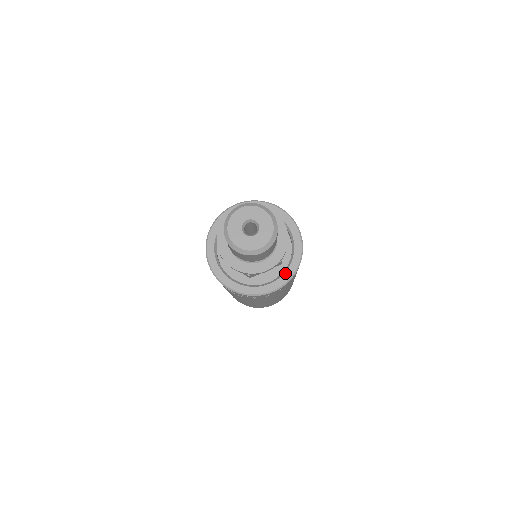
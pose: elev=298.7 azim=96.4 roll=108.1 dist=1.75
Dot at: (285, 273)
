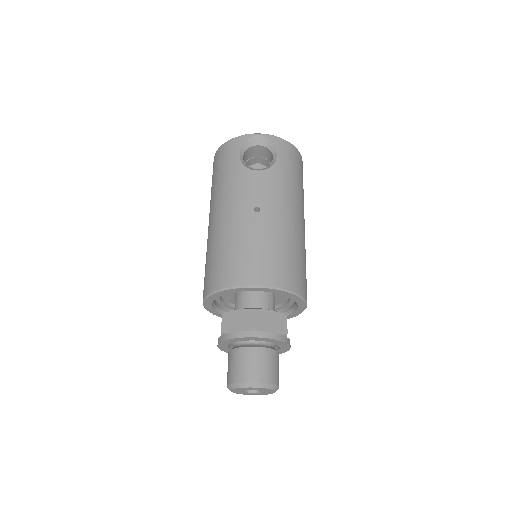
Dot at: (288, 316)
